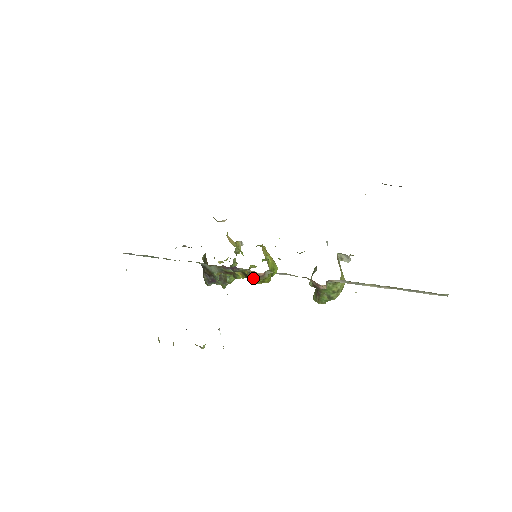
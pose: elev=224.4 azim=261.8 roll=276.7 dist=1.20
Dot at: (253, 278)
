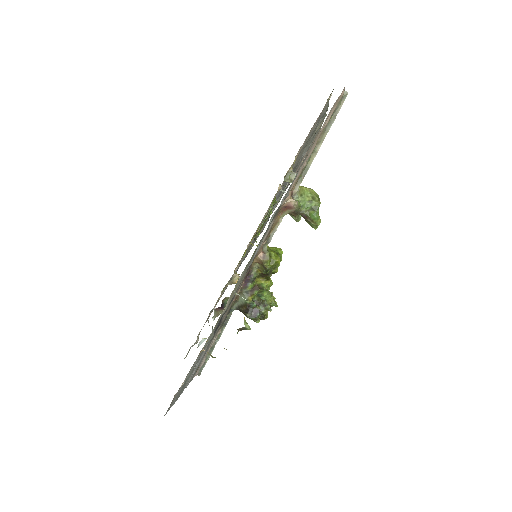
Dot at: (263, 266)
